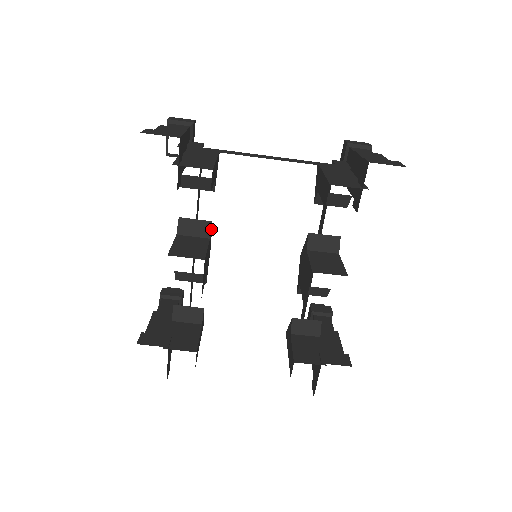
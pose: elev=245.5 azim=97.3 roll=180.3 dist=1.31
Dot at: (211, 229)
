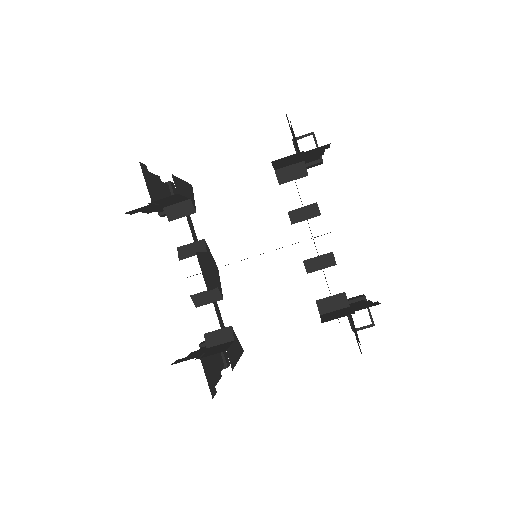
Dot at: (207, 247)
